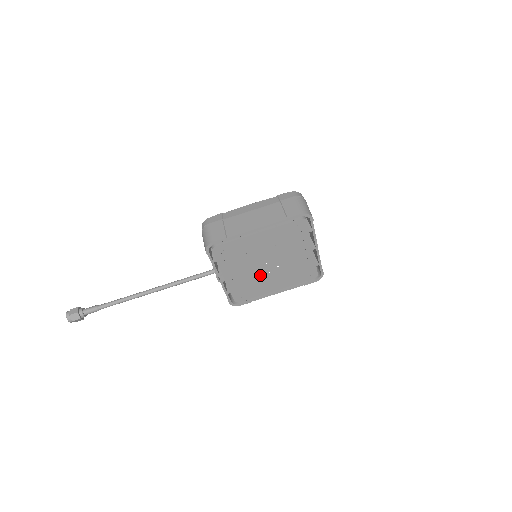
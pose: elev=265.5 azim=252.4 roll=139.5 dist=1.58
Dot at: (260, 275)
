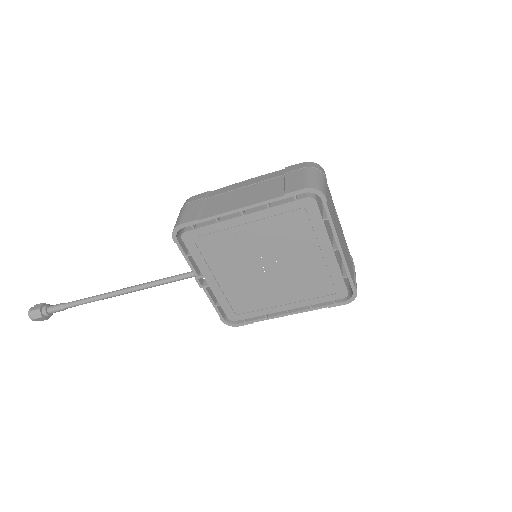
Dot at: (258, 283)
